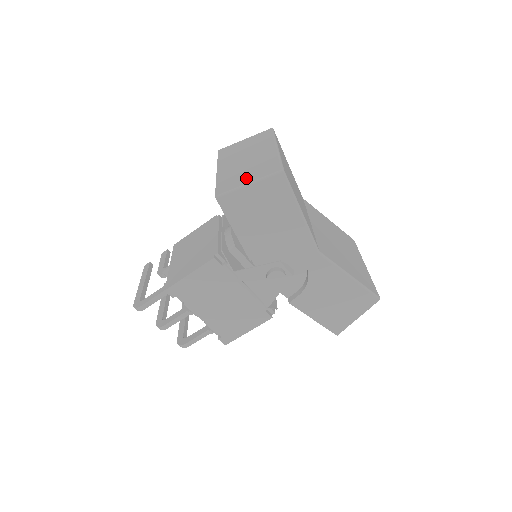
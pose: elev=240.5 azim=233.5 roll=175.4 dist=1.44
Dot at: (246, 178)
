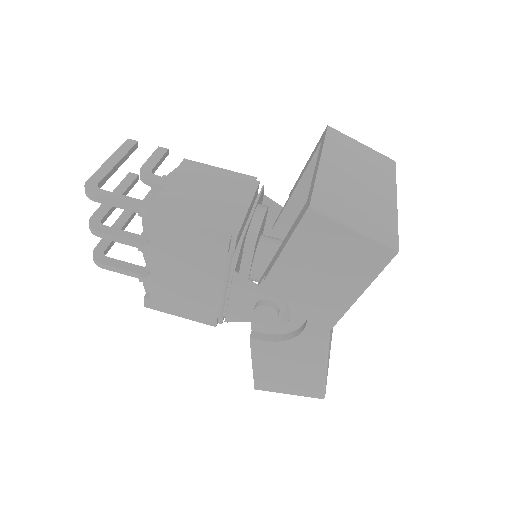
Dot at: (354, 215)
